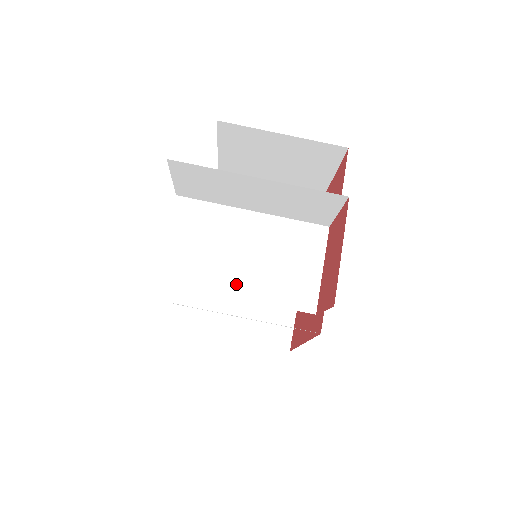
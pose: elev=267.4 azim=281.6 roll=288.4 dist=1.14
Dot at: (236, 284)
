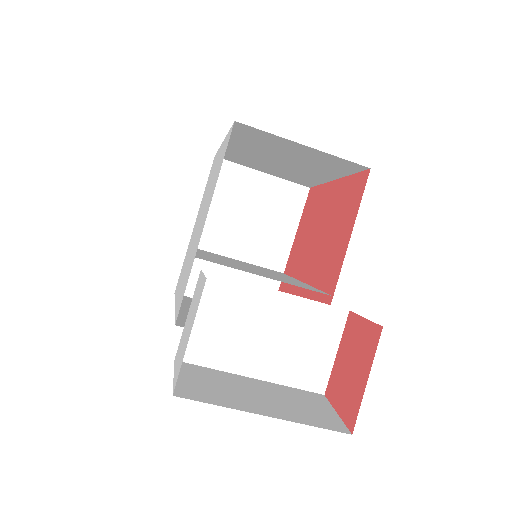
Dot at: (255, 365)
